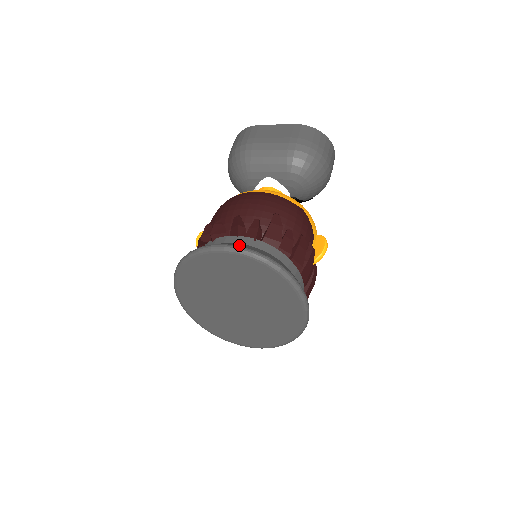
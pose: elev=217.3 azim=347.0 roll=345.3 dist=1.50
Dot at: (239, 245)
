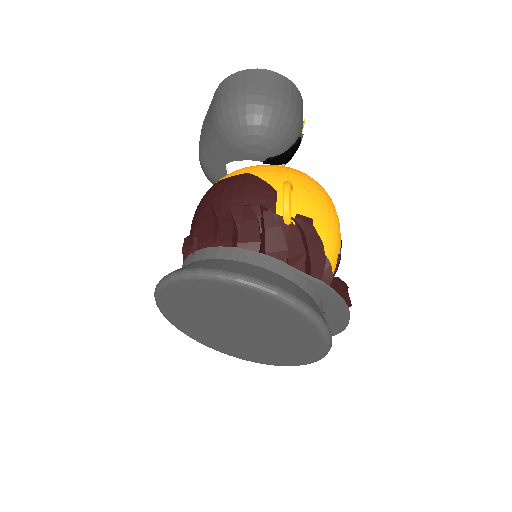
Dot at: occluded
